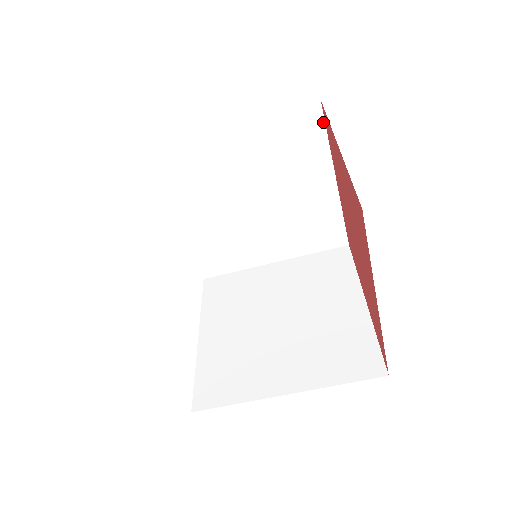
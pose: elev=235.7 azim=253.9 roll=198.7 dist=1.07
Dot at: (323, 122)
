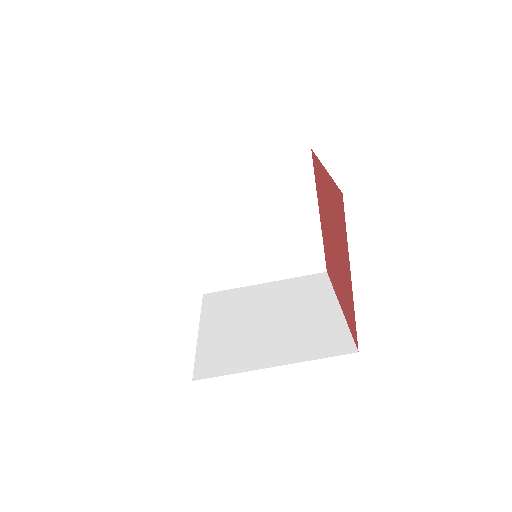
Dot at: (312, 165)
